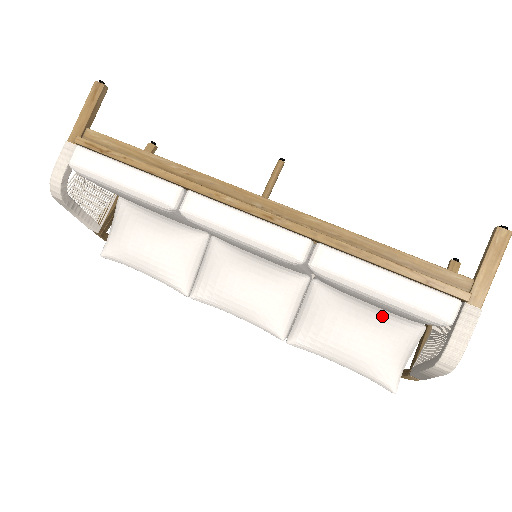
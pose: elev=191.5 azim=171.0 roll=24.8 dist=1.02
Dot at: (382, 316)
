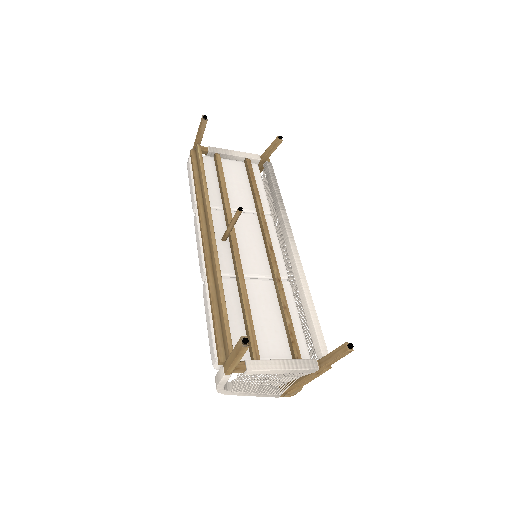
Dot at: occluded
